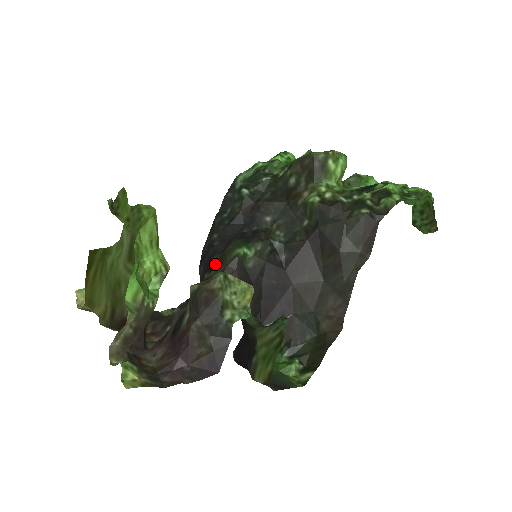
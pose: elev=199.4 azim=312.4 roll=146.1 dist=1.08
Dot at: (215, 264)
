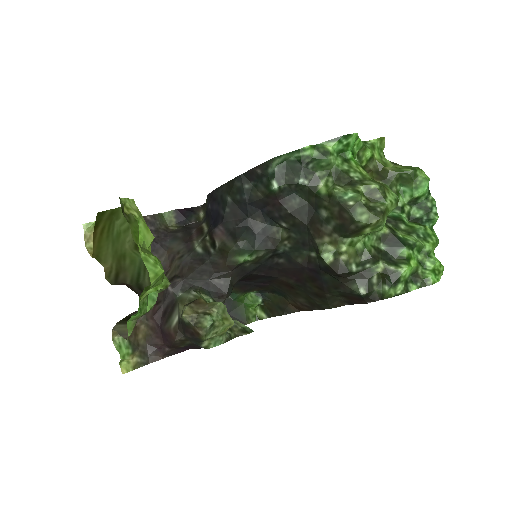
Dot at: (217, 247)
